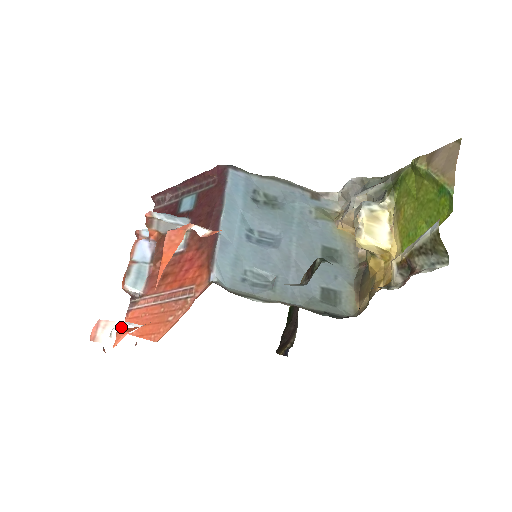
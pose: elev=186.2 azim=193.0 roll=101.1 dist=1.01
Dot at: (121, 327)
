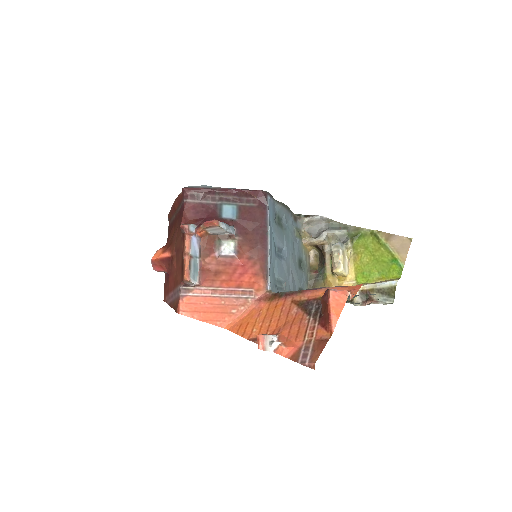
Dot at: (272, 339)
